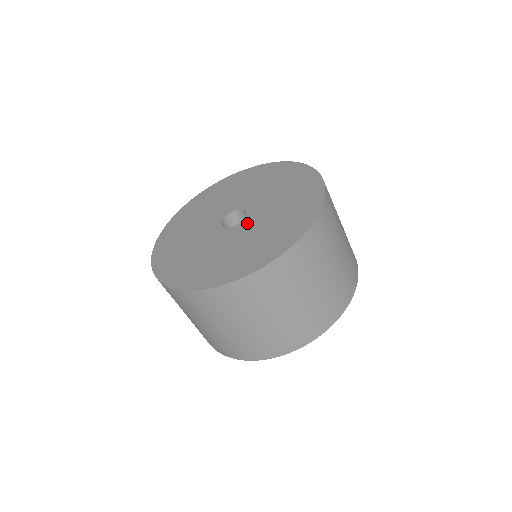
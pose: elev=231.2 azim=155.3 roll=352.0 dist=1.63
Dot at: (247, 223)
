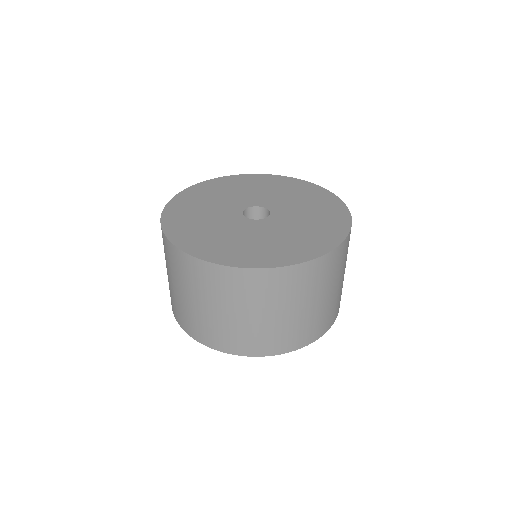
Dot at: (279, 216)
